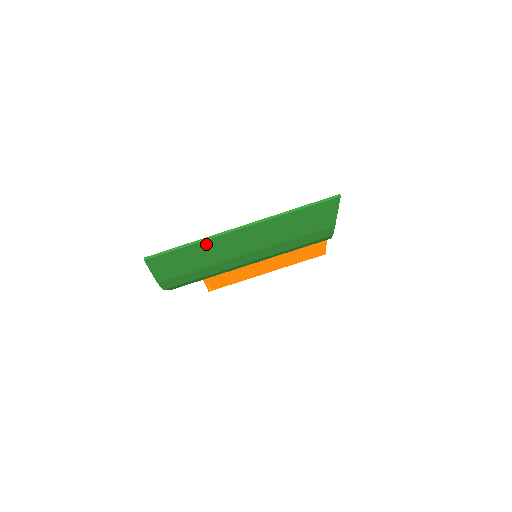
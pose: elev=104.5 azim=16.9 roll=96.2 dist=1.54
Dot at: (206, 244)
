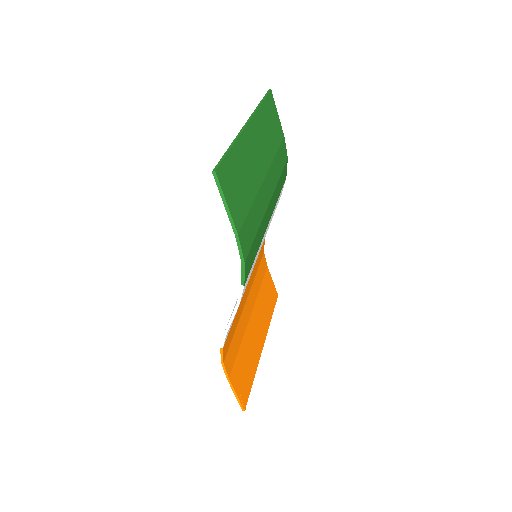
Dot at: (240, 147)
